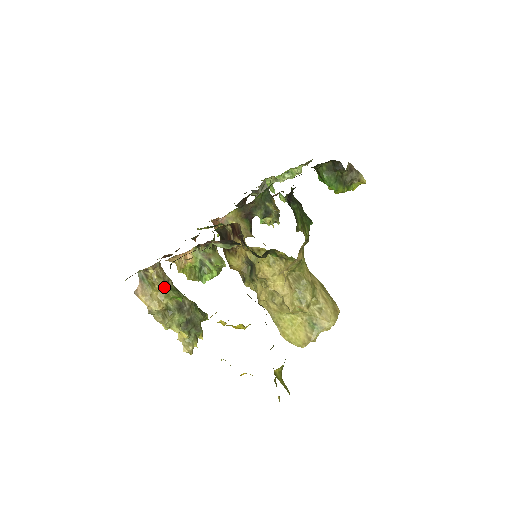
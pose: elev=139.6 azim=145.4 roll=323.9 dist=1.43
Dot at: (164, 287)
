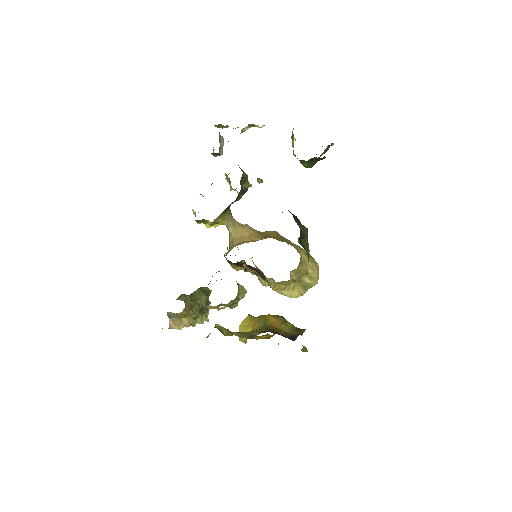
Dot at: (191, 312)
